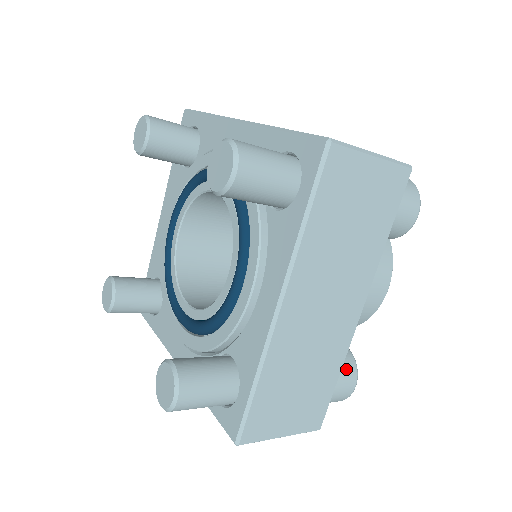
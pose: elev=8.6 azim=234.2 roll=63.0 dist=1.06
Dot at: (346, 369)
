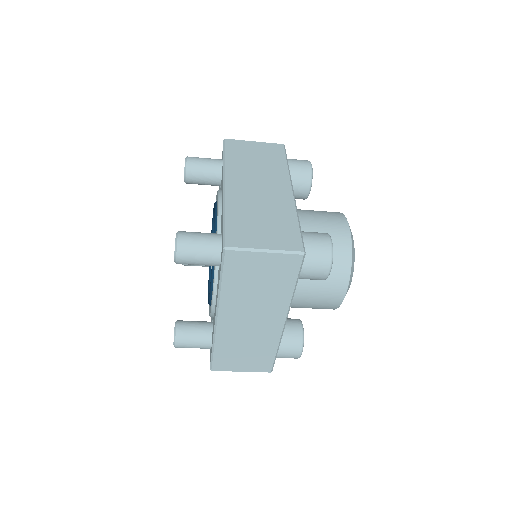
Dot at: (292, 344)
